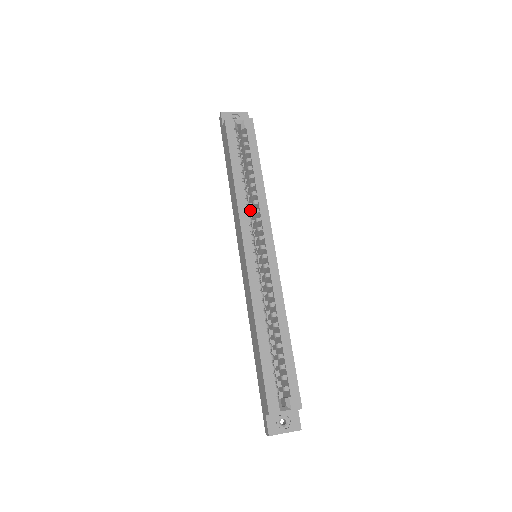
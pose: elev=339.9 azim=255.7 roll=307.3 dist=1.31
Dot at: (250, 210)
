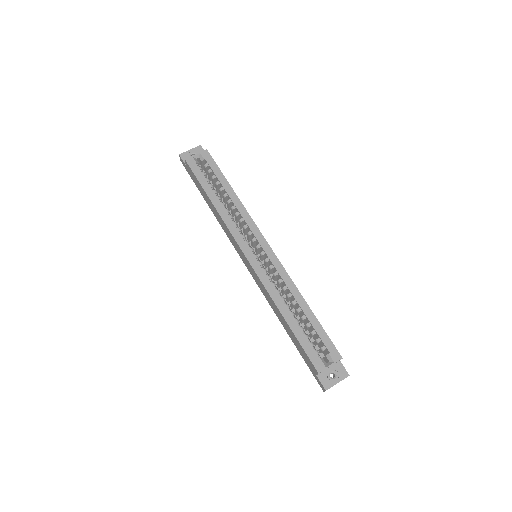
Dot at: (236, 222)
